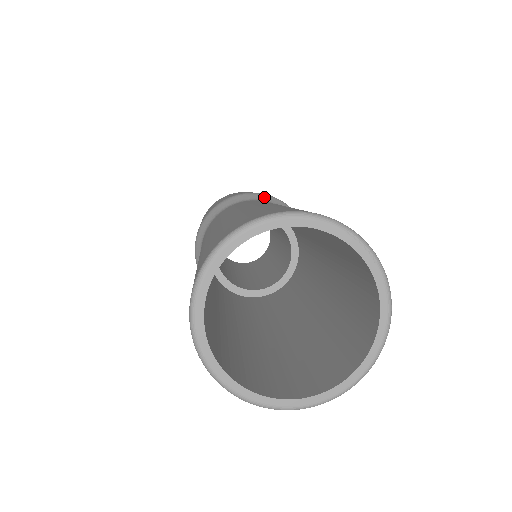
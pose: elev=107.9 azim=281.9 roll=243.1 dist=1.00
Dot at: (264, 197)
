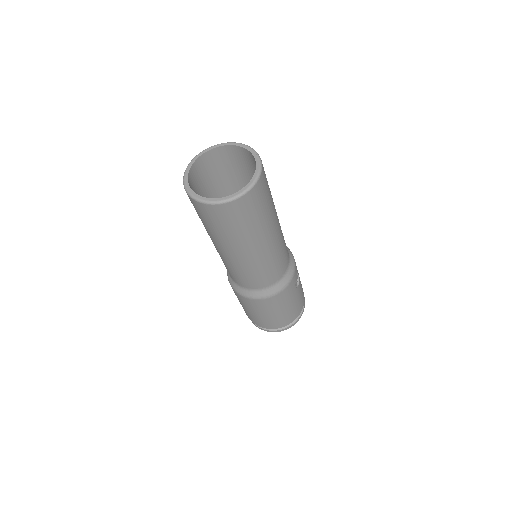
Dot at: occluded
